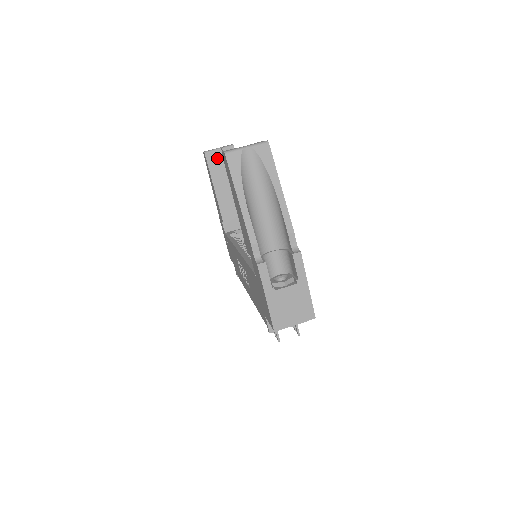
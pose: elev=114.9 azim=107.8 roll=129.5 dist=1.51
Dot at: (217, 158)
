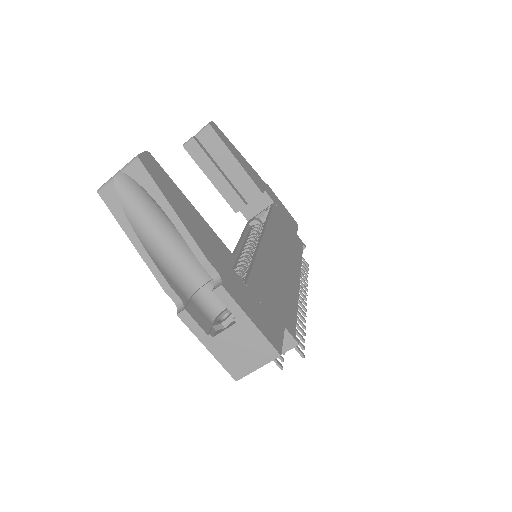
Dot at: (198, 146)
